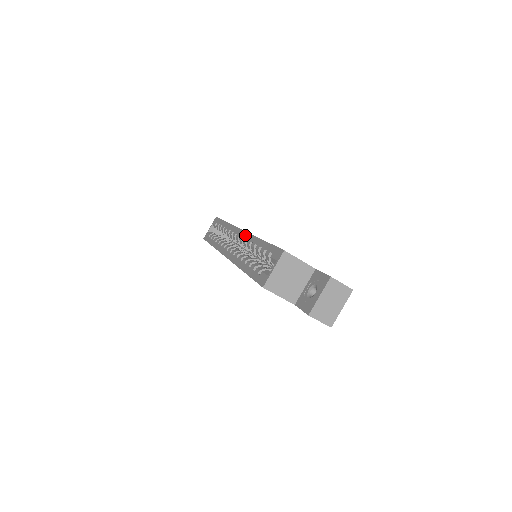
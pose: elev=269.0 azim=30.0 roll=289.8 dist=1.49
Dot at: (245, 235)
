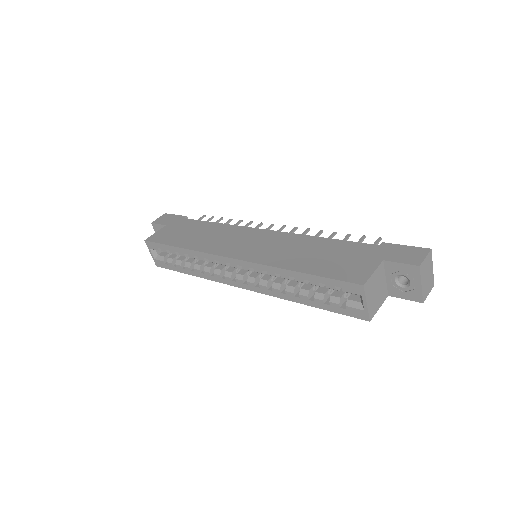
Dot at: (251, 266)
